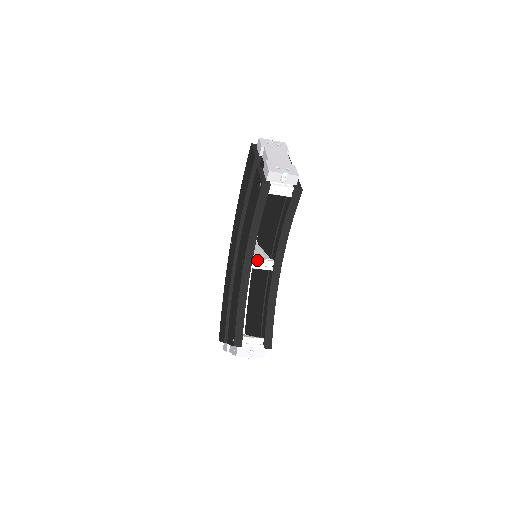
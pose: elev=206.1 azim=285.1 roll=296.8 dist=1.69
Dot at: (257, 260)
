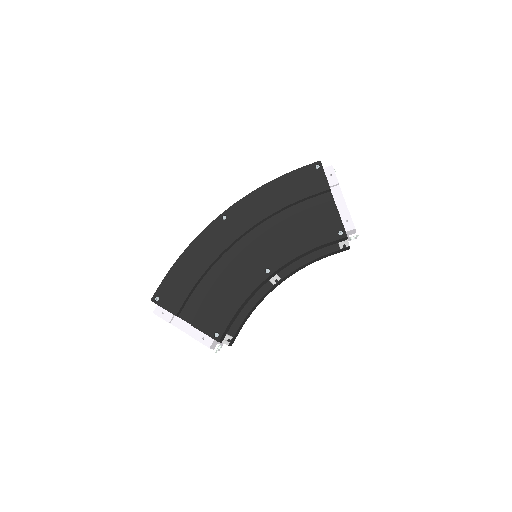
Dot at: (277, 275)
